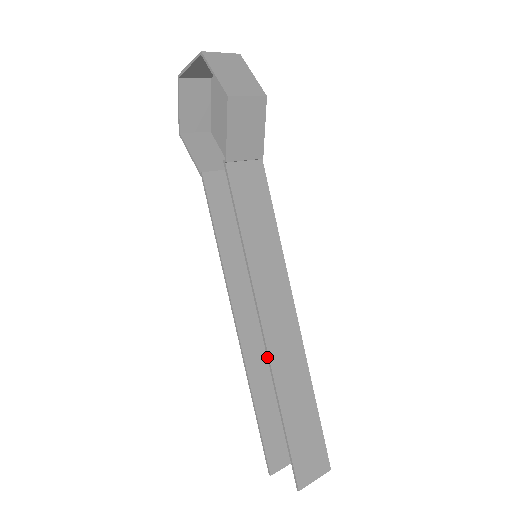
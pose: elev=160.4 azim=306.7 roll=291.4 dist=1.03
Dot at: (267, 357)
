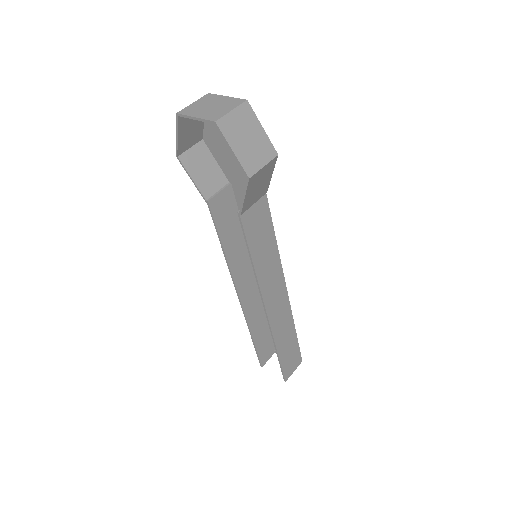
Dot at: (269, 327)
